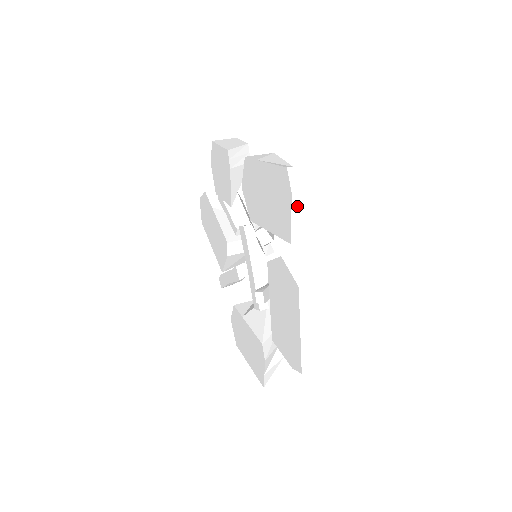
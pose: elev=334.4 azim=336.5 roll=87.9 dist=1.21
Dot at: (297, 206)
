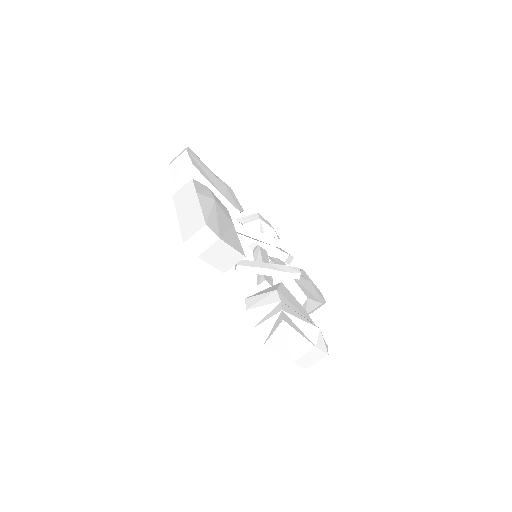
Dot at: (174, 168)
